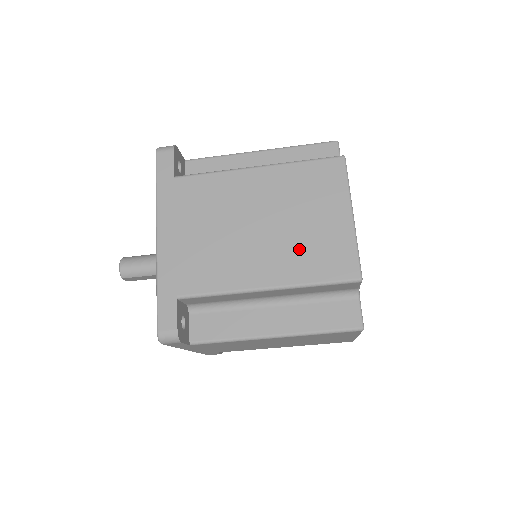
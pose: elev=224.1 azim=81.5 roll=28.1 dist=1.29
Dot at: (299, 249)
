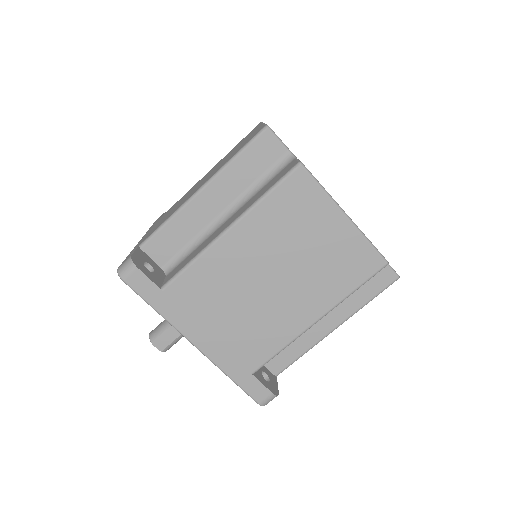
Dot at: occluded
